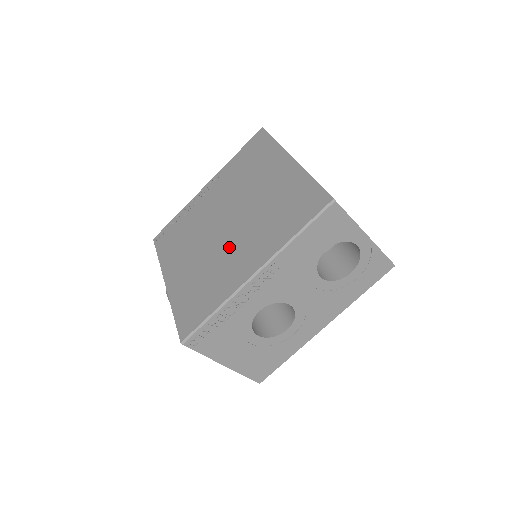
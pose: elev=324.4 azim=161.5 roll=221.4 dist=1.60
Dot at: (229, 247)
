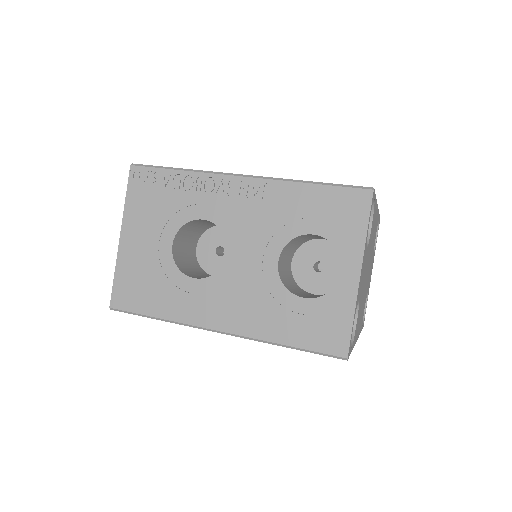
Dot at: occluded
